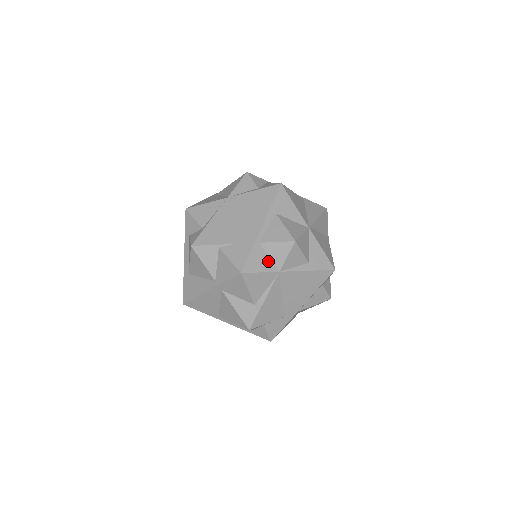
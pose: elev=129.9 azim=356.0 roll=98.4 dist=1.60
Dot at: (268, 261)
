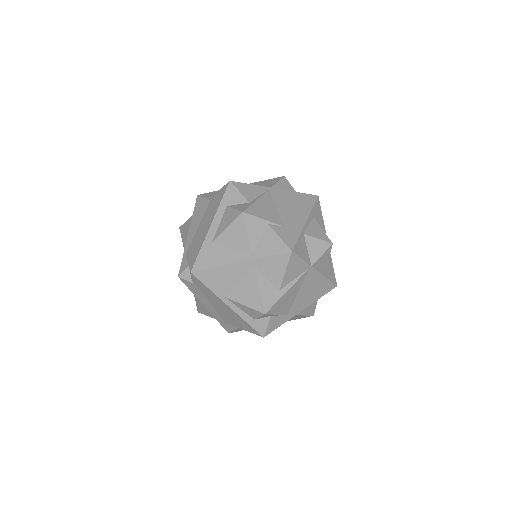
Dot at: (307, 252)
